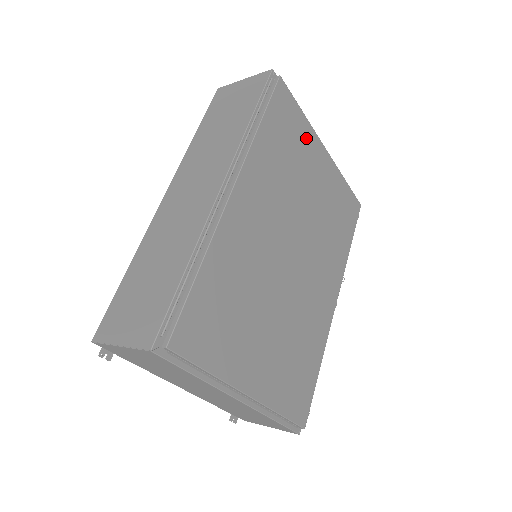
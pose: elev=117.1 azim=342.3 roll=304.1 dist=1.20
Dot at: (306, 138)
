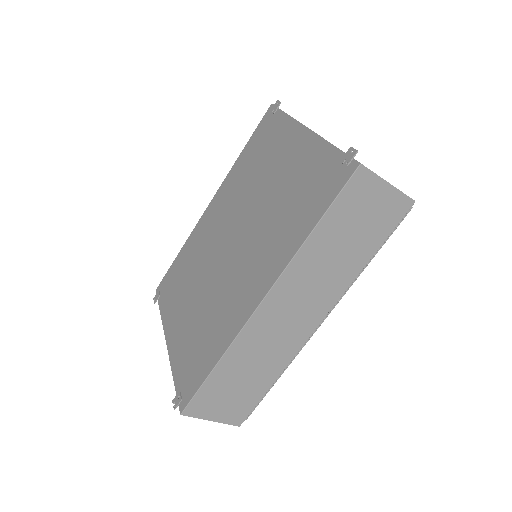
Dot at: occluded
